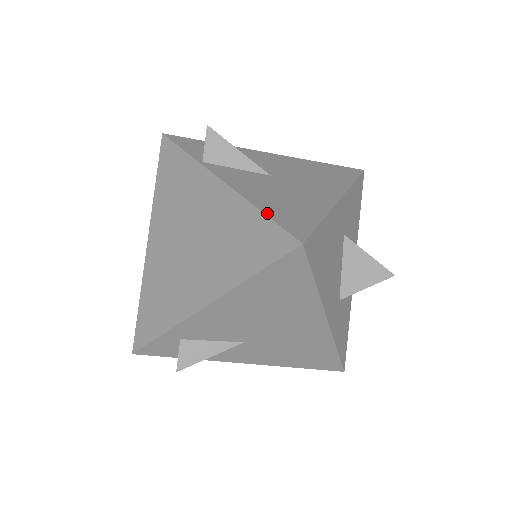
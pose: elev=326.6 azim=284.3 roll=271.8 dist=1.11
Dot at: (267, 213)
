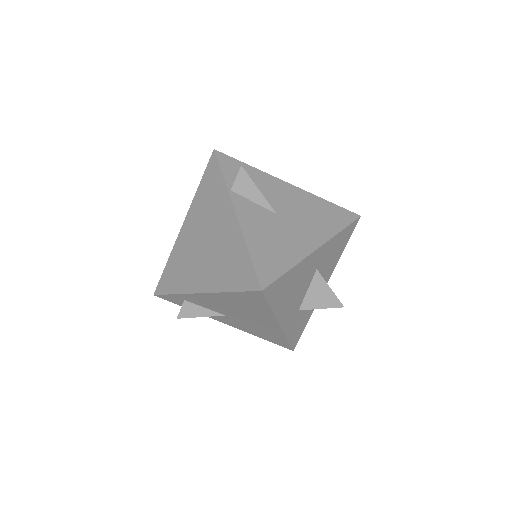
Dot at: (252, 256)
